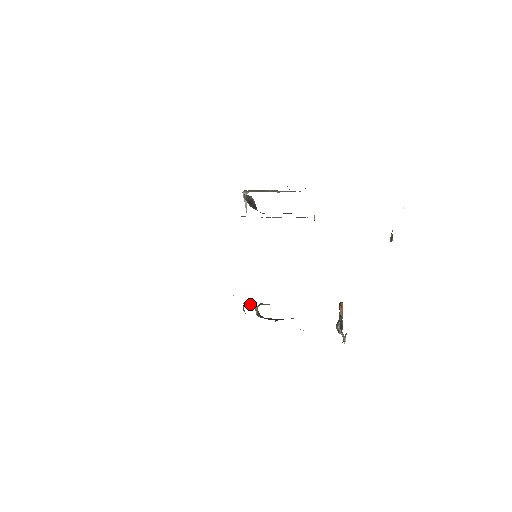
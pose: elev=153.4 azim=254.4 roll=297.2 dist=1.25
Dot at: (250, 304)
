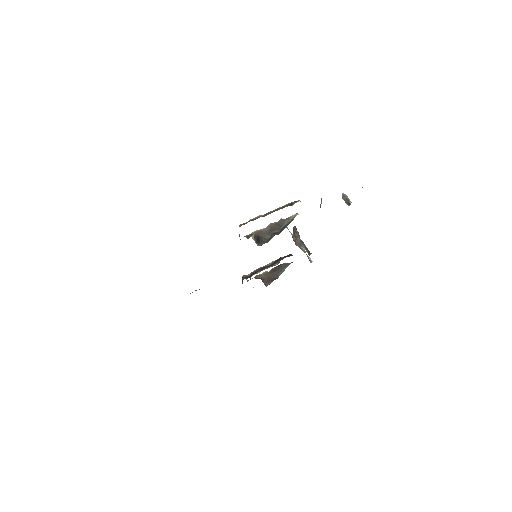
Dot at: occluded
